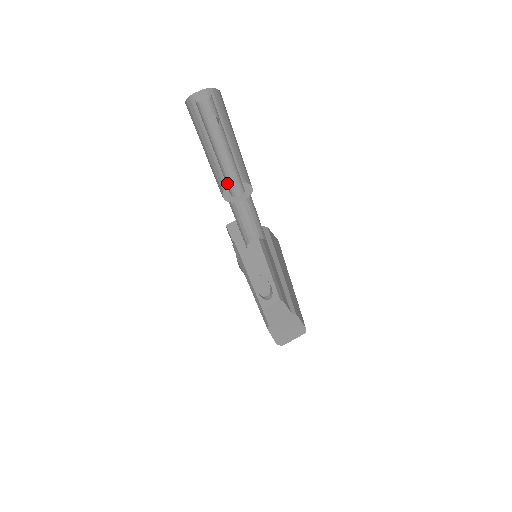
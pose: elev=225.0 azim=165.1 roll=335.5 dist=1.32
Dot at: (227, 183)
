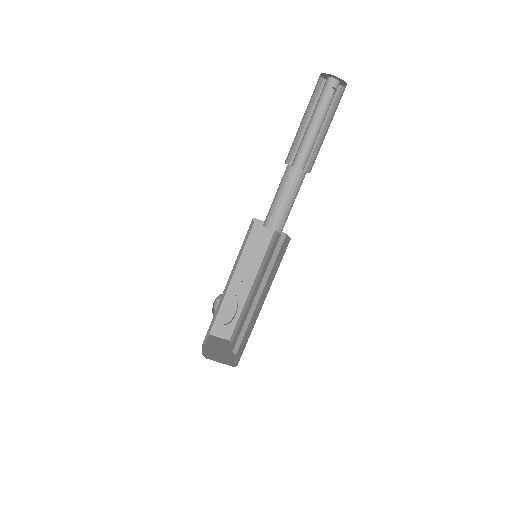
Dot at: (298, 152)
